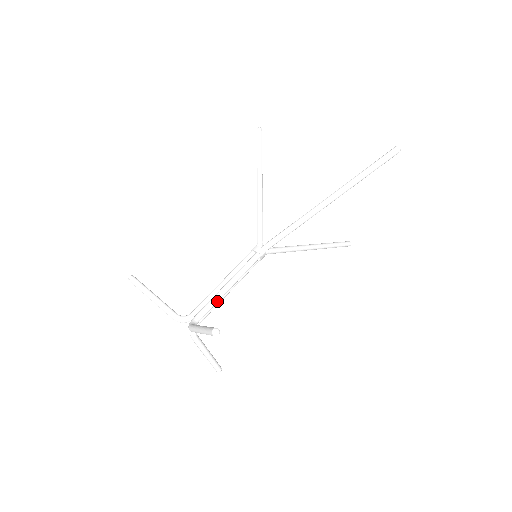
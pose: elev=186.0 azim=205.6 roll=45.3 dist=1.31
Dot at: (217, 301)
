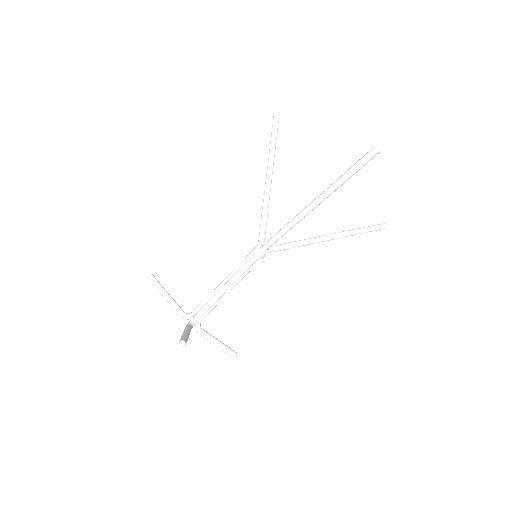
Dot at: (215, 301)
